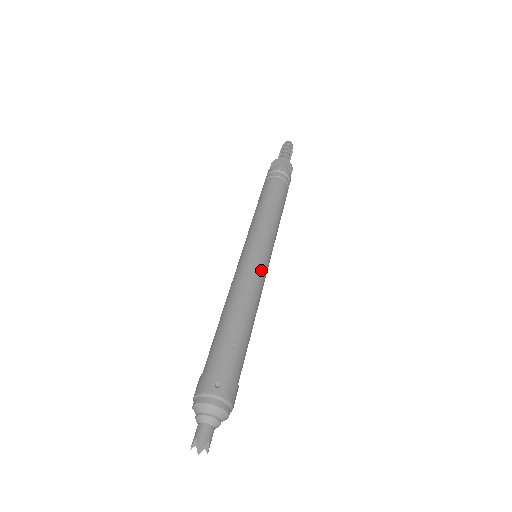
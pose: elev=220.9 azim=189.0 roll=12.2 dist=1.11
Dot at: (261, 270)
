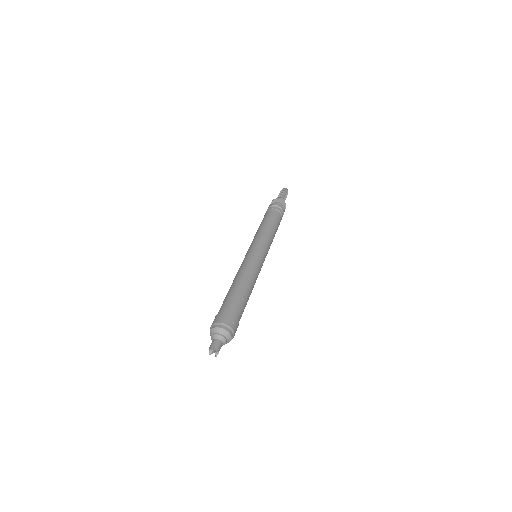
Dot at: occluded
